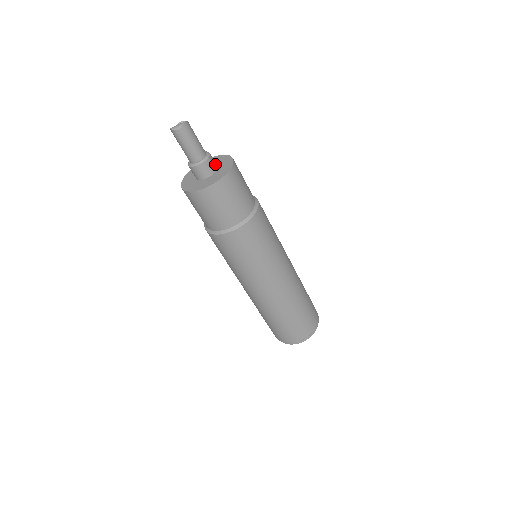
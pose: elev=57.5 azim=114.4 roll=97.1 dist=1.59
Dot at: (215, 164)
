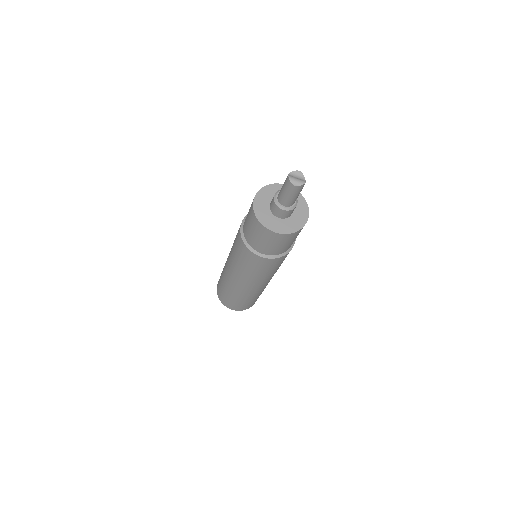
Dot at: (294, 210)
